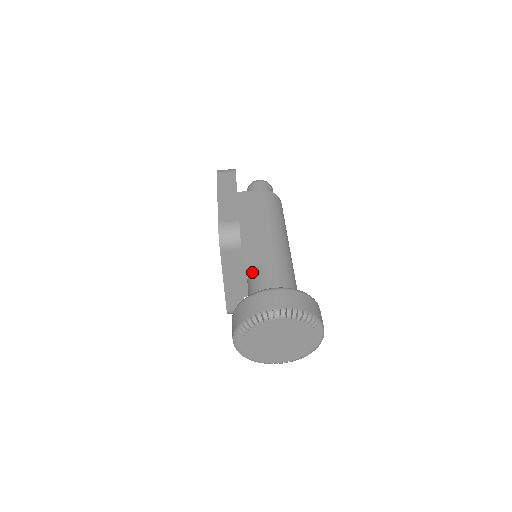
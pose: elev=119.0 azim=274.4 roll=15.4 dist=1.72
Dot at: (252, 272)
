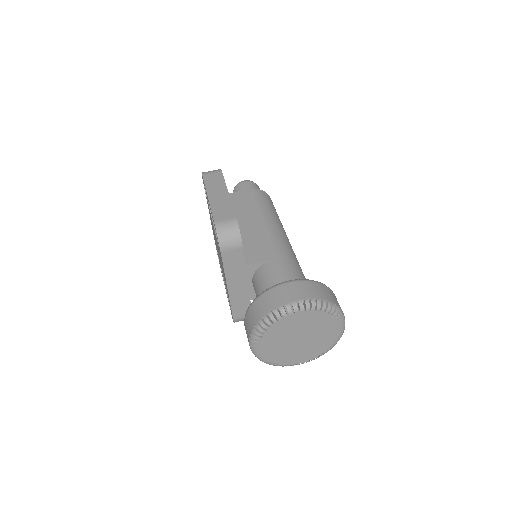
Dot at: (257, 271)
